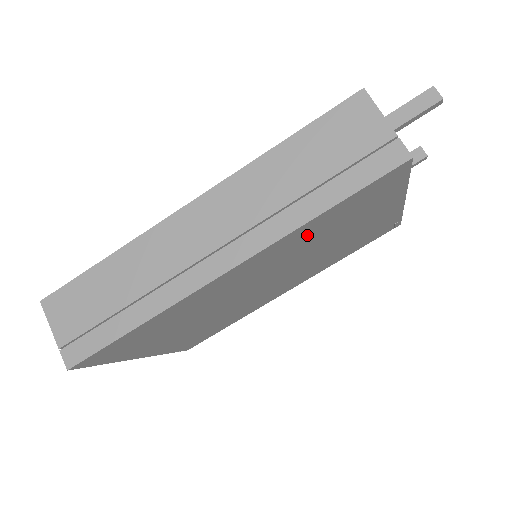
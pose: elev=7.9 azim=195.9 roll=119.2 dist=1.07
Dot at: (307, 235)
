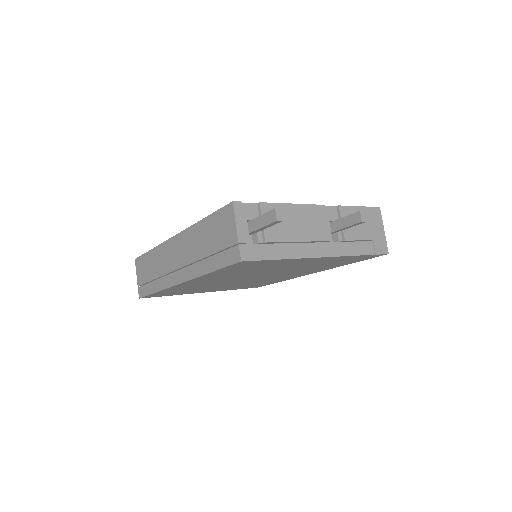
Dot at: (225, 274)
